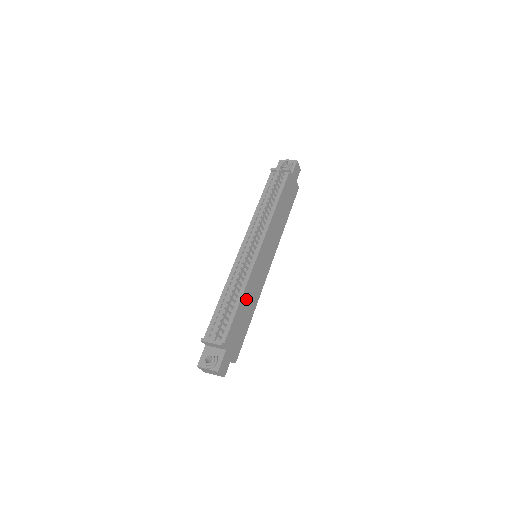
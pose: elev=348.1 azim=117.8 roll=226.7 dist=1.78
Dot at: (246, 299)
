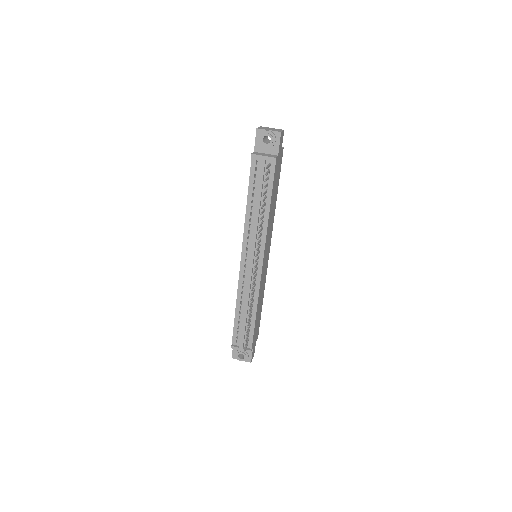
Dot at: (259, 305)
